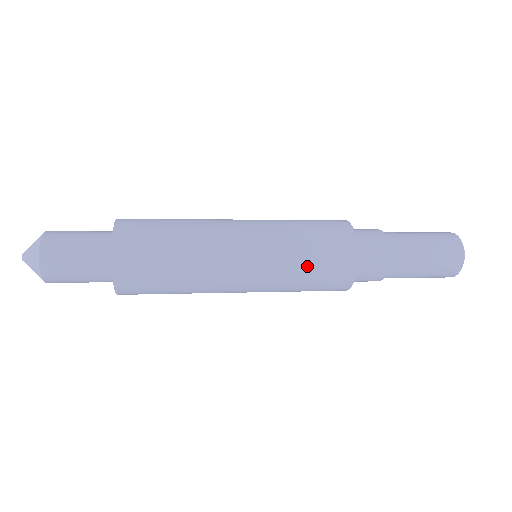
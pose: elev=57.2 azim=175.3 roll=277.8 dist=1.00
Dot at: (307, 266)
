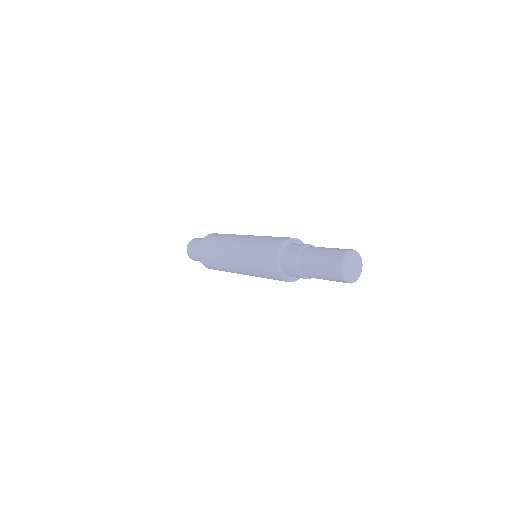
Dot at: (262, 242)
